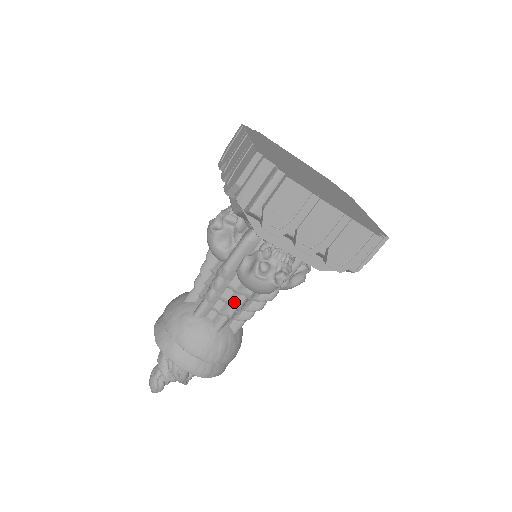
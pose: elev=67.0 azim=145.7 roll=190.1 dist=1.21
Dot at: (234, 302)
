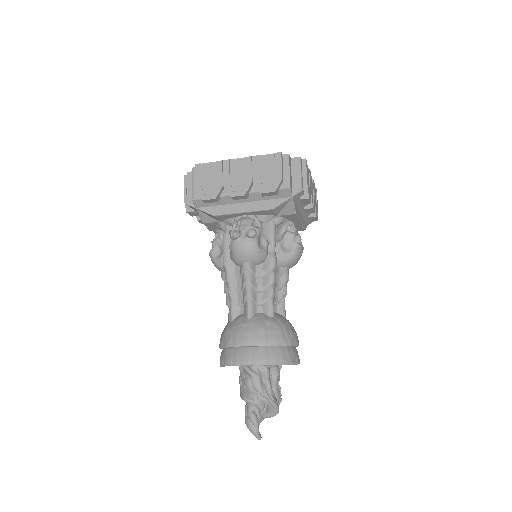
Dot at: (243, 282)
